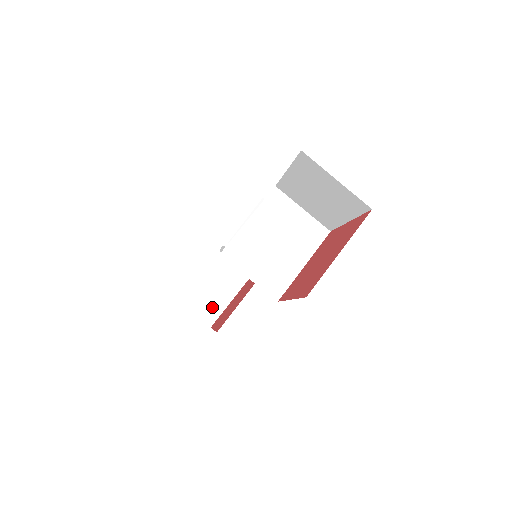
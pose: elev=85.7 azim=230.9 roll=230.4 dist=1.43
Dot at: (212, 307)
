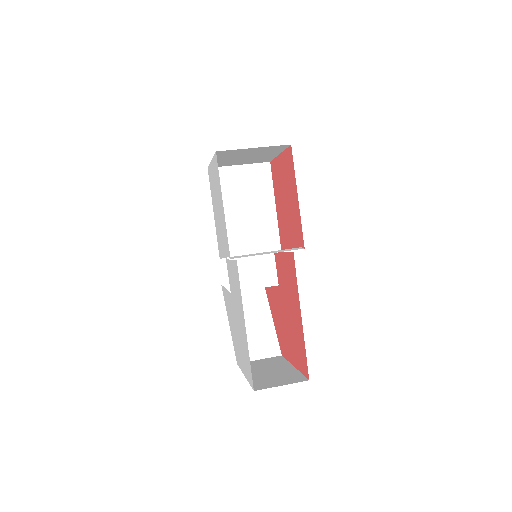
Dot at: (287, 377)
